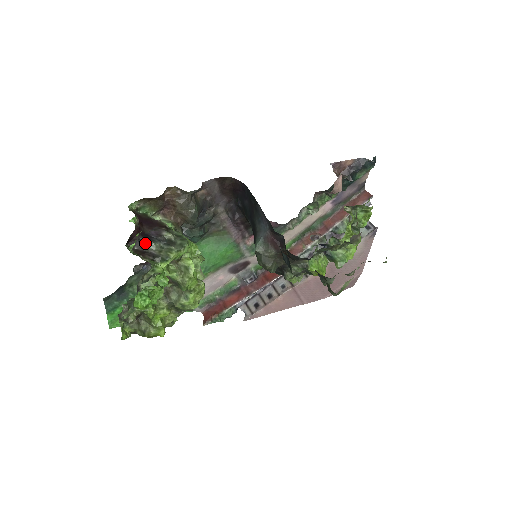
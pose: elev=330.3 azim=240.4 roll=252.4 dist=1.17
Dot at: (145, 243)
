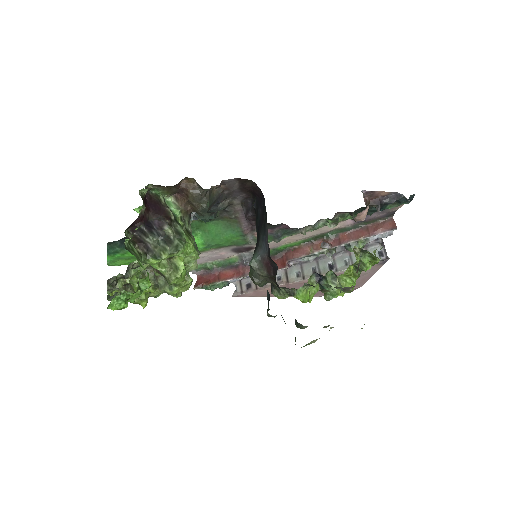
Dot at: (144, 233)
